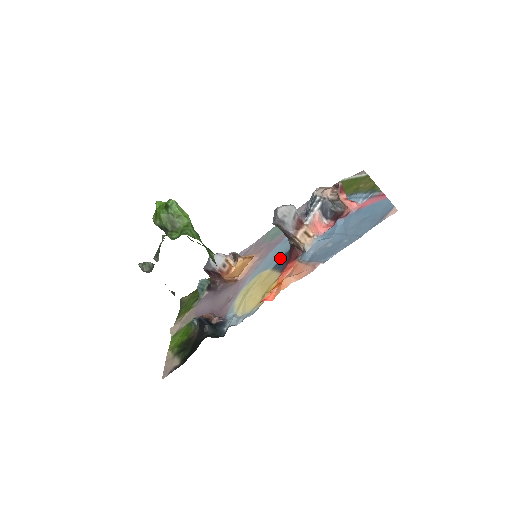
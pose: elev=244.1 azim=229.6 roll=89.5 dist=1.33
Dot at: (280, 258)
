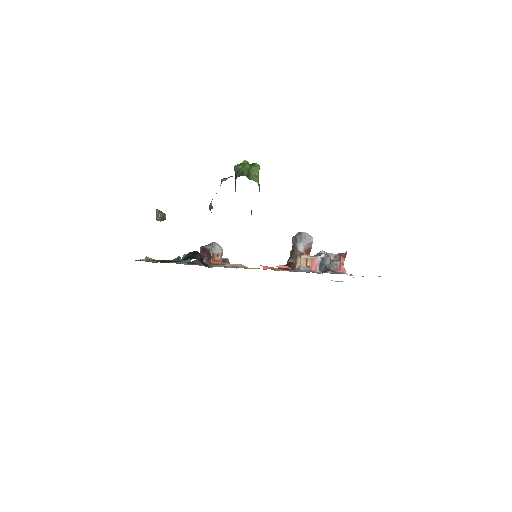
Dot at: occluded
